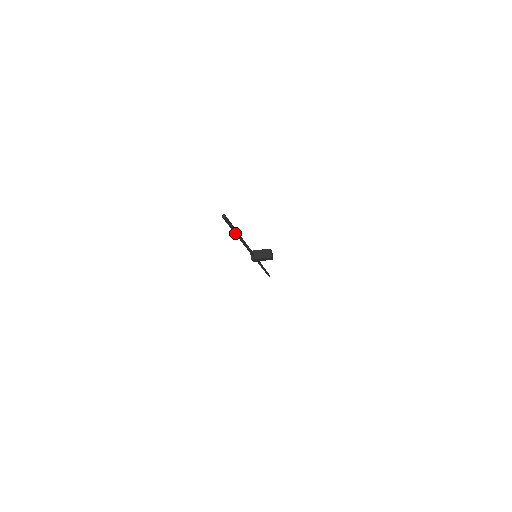
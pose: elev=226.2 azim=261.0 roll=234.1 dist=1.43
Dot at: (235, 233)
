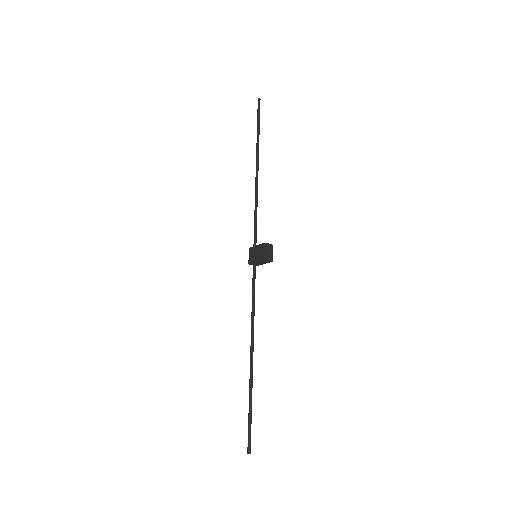
Dot at: (251, 390)
